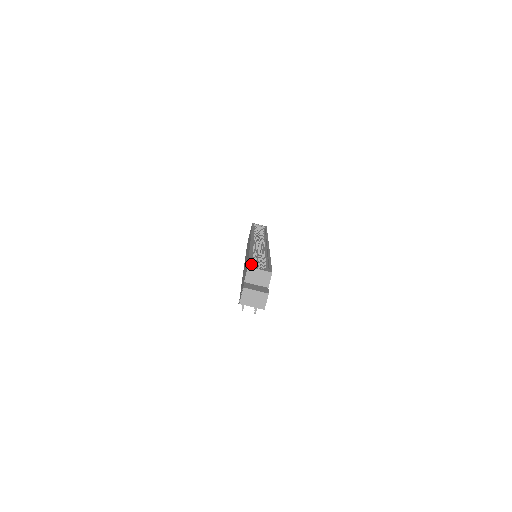
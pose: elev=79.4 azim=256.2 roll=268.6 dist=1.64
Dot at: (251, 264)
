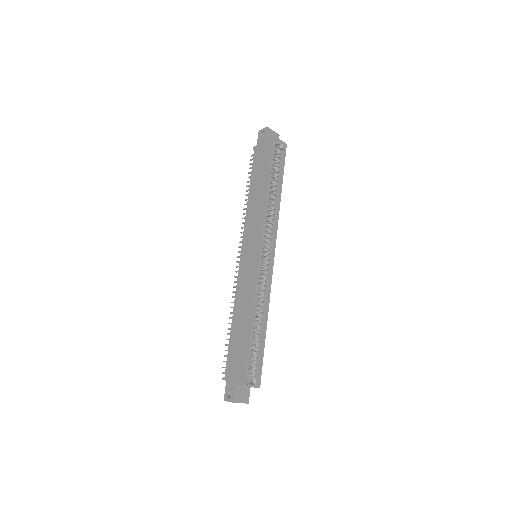
Dot at: (248, 364)
